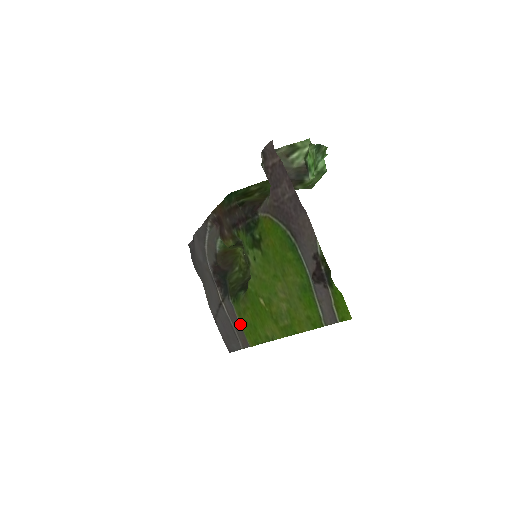
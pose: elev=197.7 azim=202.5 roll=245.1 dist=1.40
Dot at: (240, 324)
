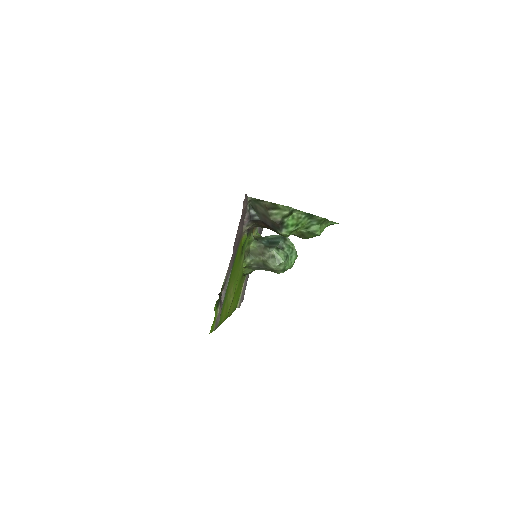
Dot at: (242, 290)
